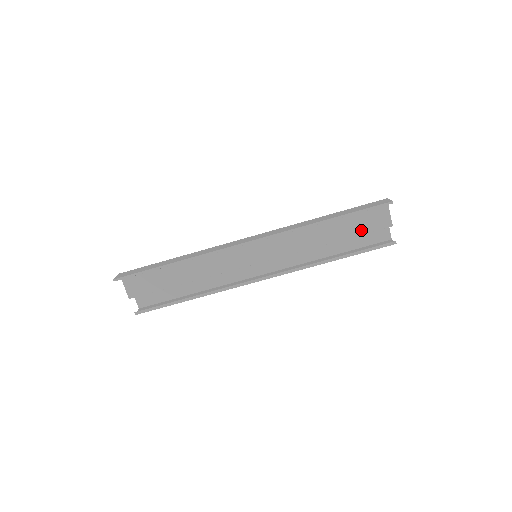
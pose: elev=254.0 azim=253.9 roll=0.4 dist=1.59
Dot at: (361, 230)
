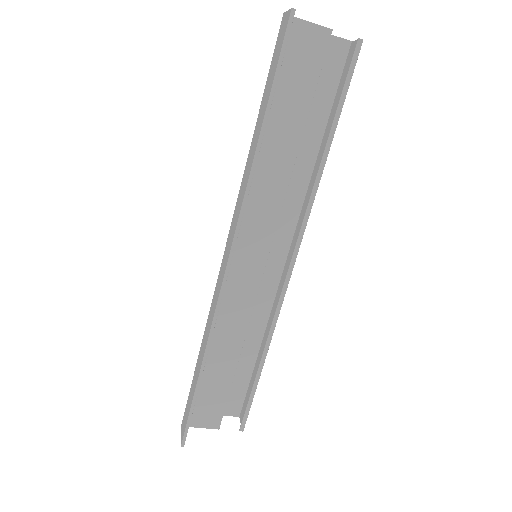
Dot at: (308, 86)
